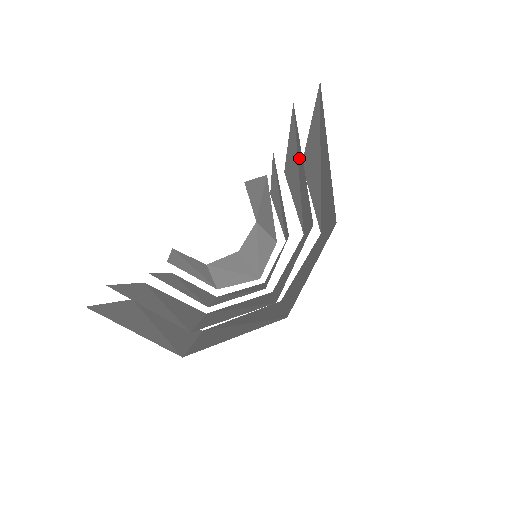
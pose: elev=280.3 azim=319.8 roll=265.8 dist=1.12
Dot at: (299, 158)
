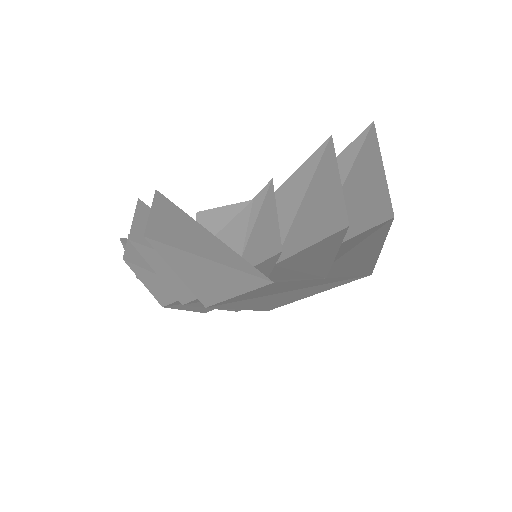
Dot at: (320, 181)
